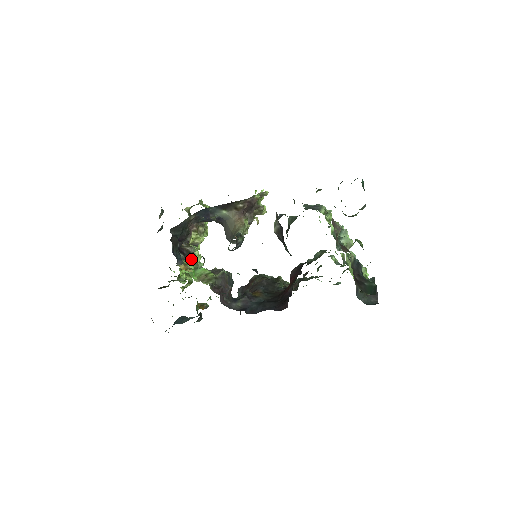
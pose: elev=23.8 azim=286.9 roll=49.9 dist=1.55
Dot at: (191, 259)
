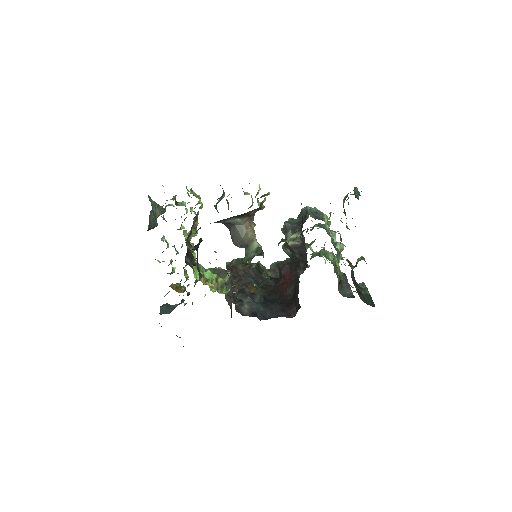
Dot at: (194, 260)
